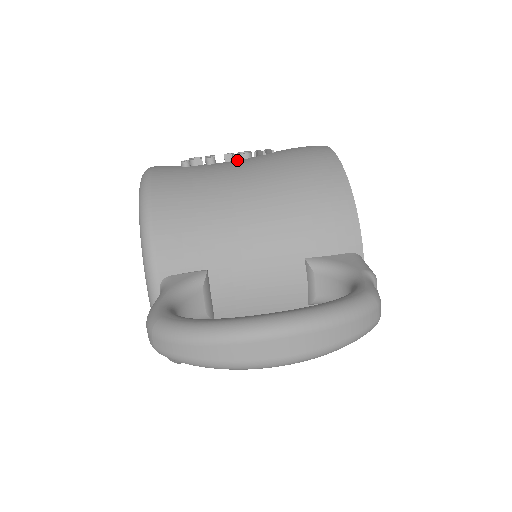
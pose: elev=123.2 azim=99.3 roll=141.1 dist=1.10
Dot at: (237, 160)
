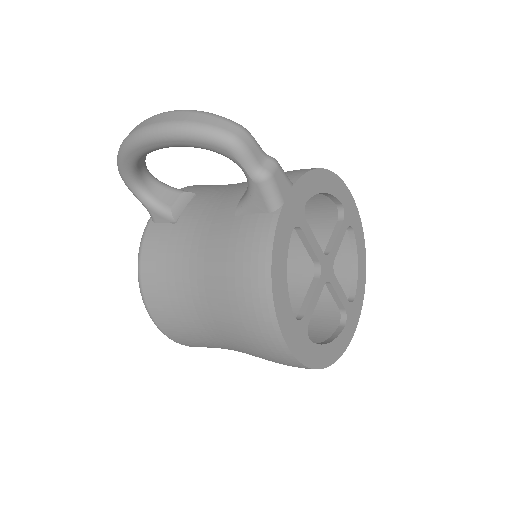
Dot at: occluded
